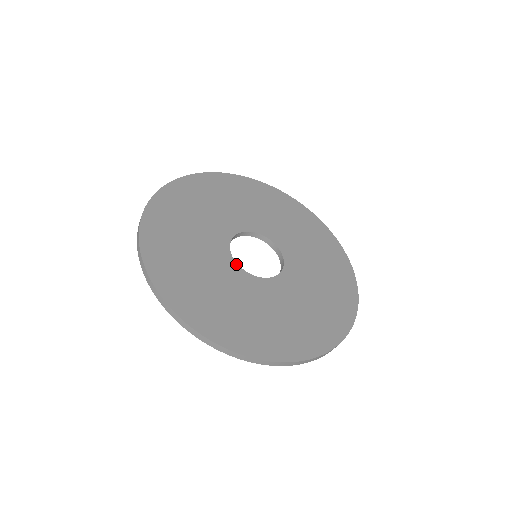
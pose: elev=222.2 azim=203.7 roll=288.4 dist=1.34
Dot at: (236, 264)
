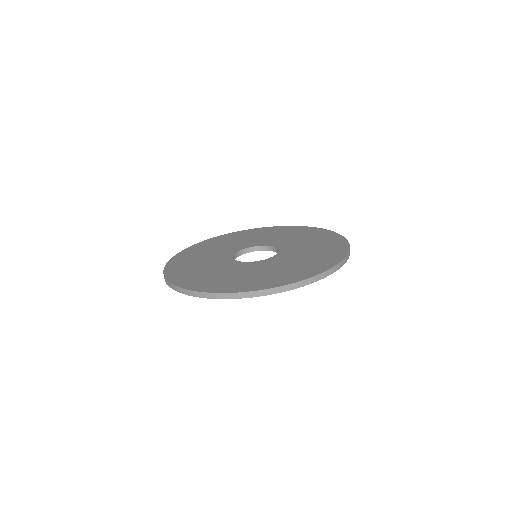
Dot at: (234, 260)
